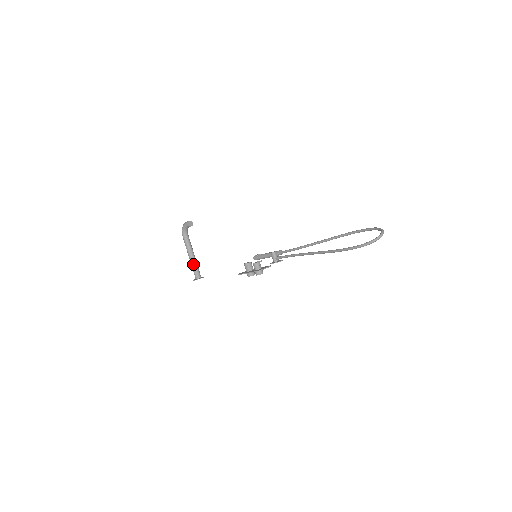
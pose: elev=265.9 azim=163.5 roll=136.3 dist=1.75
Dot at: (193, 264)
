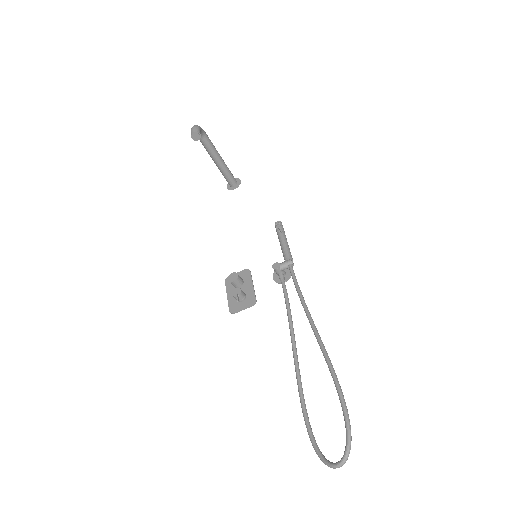
Dot at: (220, 171)
